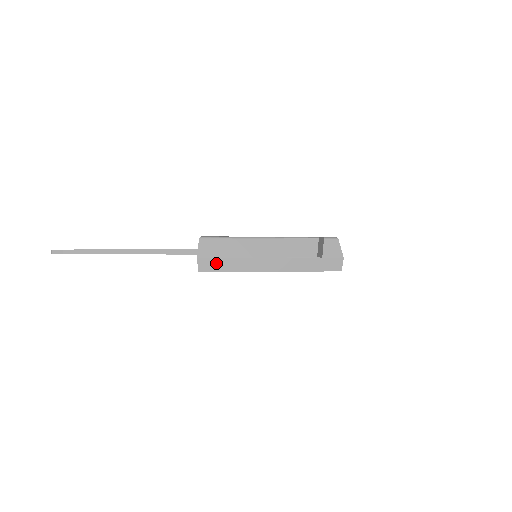
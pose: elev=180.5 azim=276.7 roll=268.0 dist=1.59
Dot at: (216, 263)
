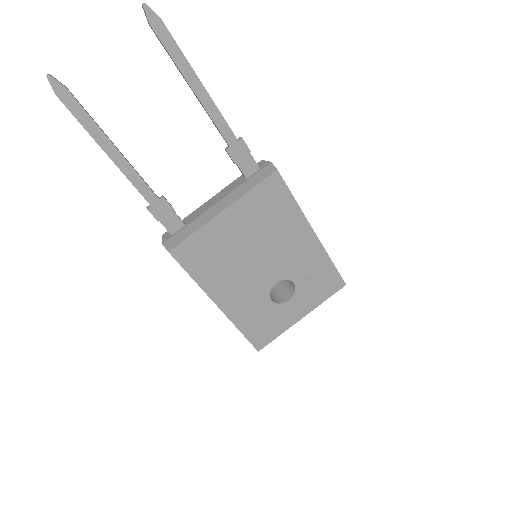
Dot at: occluded
